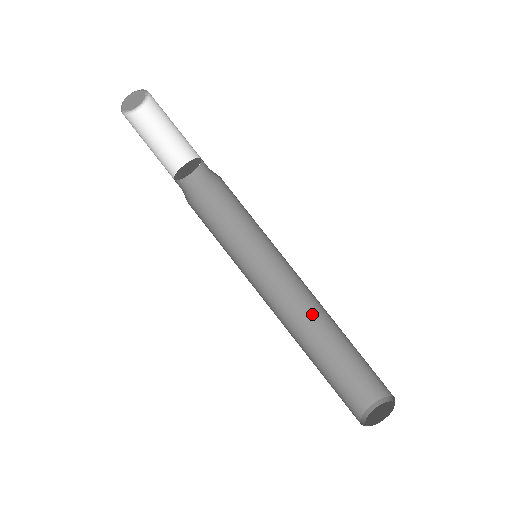
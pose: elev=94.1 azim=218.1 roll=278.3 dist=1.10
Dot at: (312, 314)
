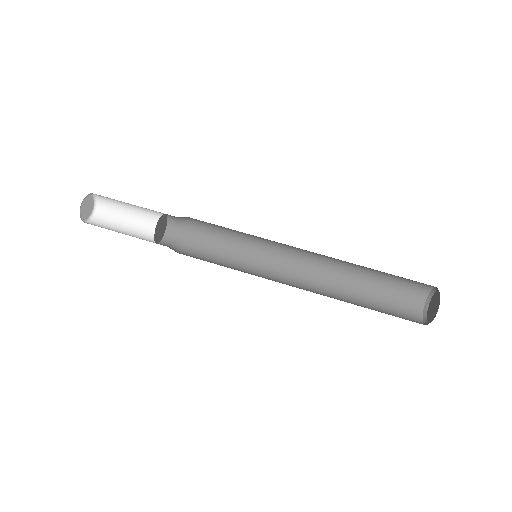
Dot at: (332, 263)
